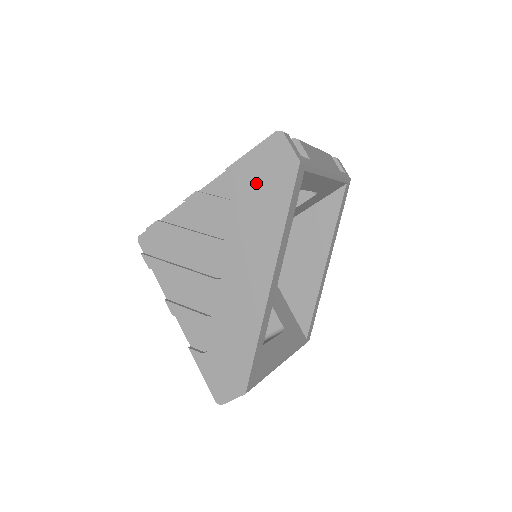
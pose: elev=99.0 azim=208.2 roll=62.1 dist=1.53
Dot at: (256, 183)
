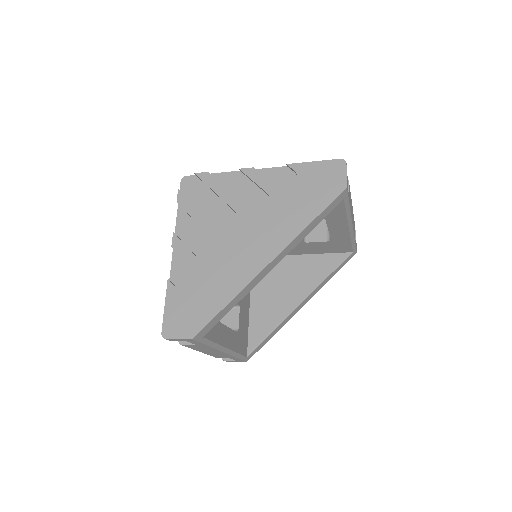
Dot at: (304, 185)
